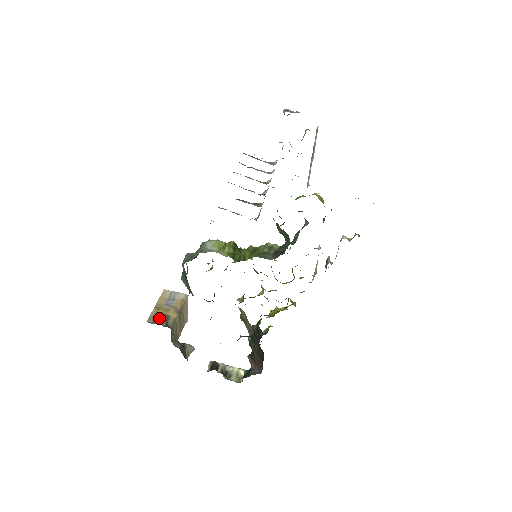
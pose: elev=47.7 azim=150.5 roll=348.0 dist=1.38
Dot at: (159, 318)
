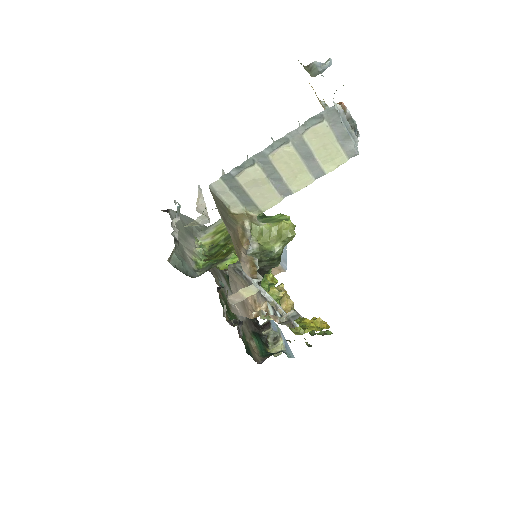
Dot at: occluded
